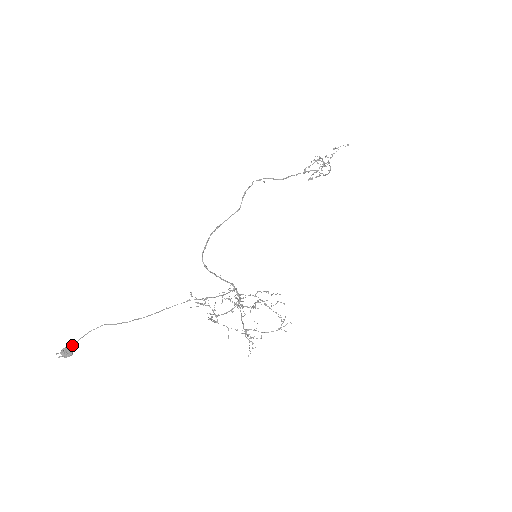
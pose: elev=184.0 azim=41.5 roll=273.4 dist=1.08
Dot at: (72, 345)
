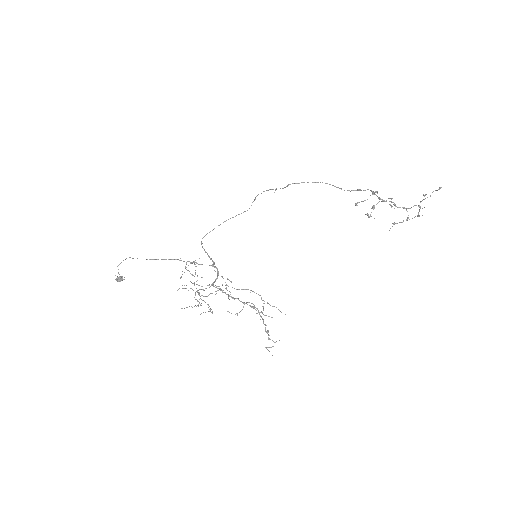
Dot at: occluded
